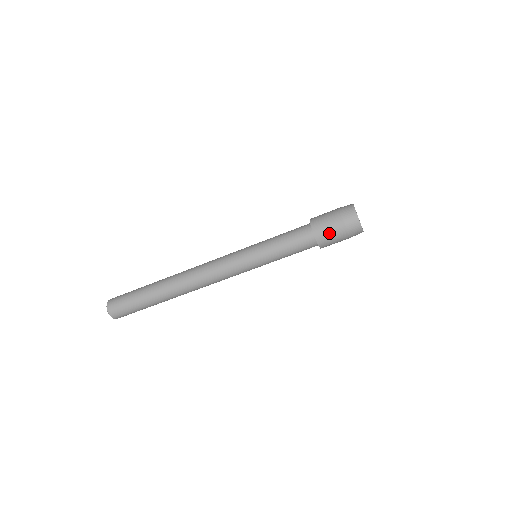
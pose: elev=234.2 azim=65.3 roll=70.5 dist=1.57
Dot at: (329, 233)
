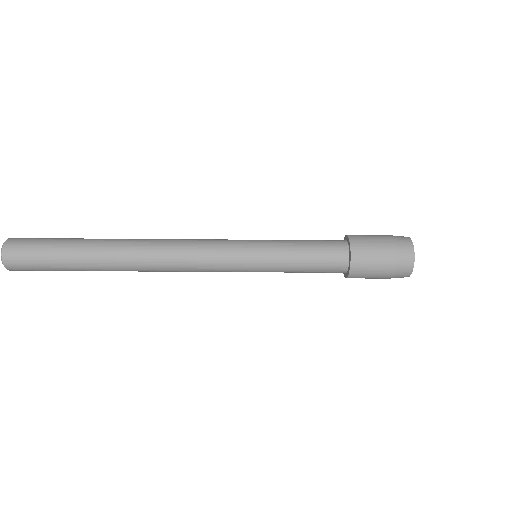
Dot at: (370, 266)
